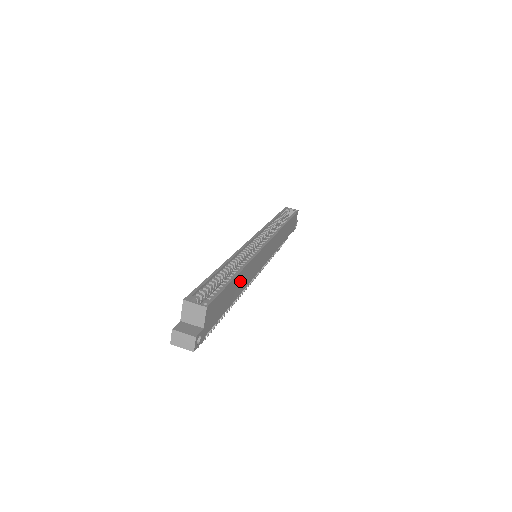
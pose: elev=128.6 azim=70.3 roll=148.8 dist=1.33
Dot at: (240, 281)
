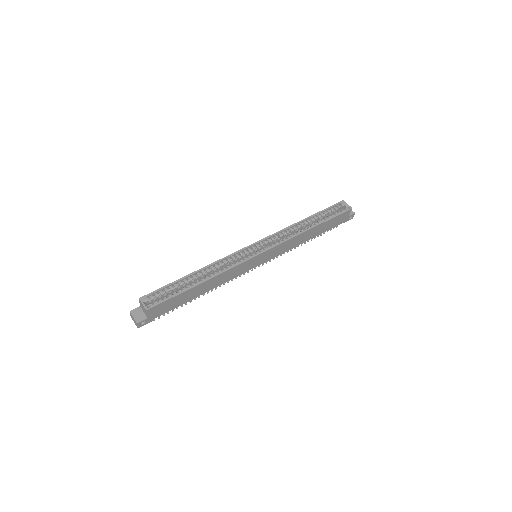
Dot at: (207, 285)
